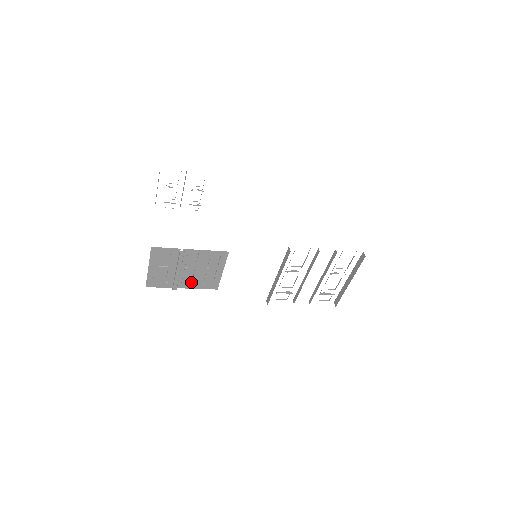
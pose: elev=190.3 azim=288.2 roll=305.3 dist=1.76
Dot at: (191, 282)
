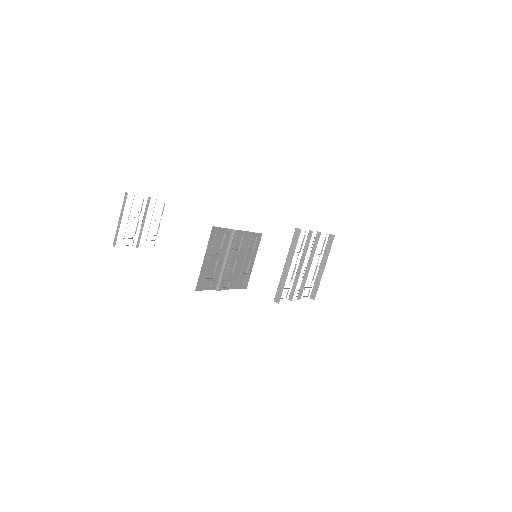
Dot at: (231, 279)
